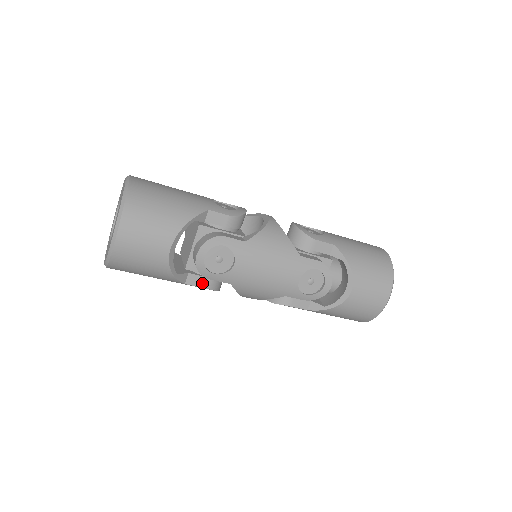
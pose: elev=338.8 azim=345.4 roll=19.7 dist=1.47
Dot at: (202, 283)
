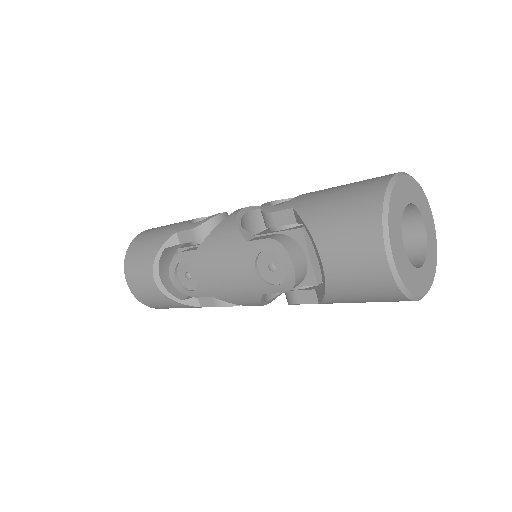
Dot at: (211, 302)
